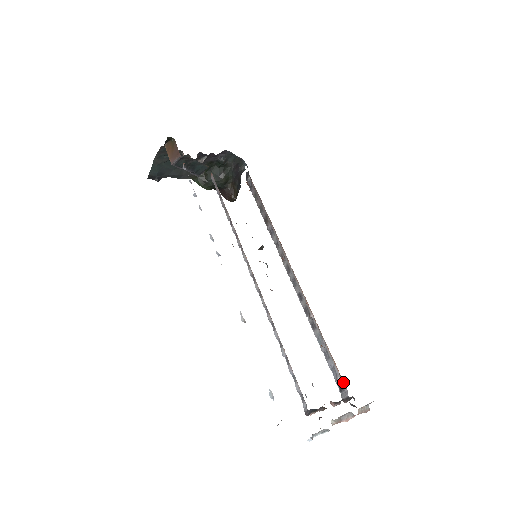
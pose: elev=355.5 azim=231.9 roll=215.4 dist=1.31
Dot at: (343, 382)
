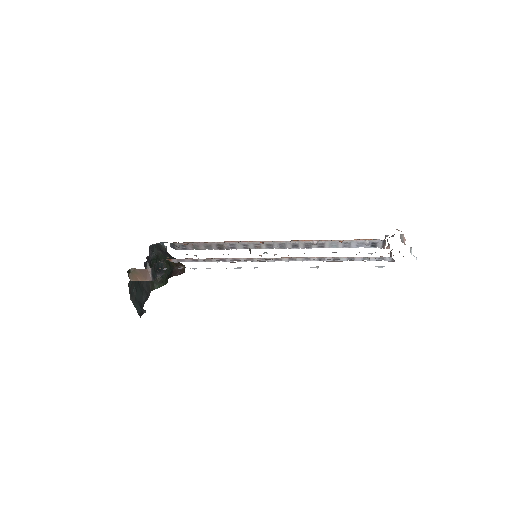
Dot at: (372, 240)
